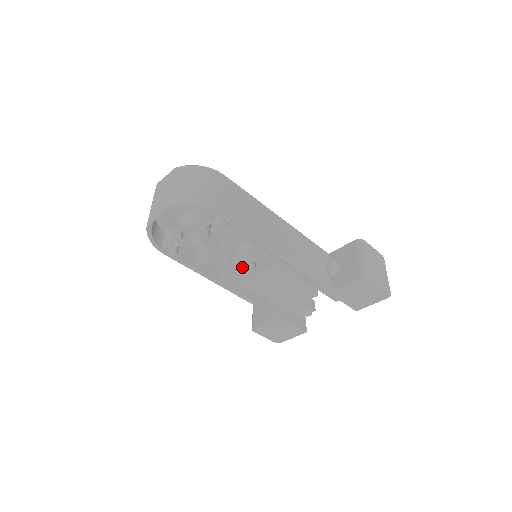
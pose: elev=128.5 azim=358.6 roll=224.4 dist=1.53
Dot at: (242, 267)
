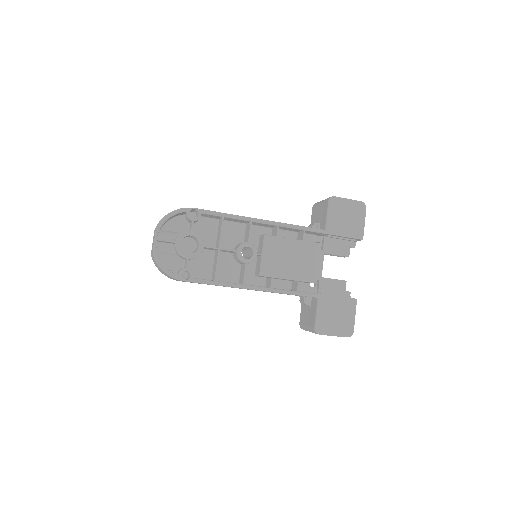
Dot at: (248, 258)
